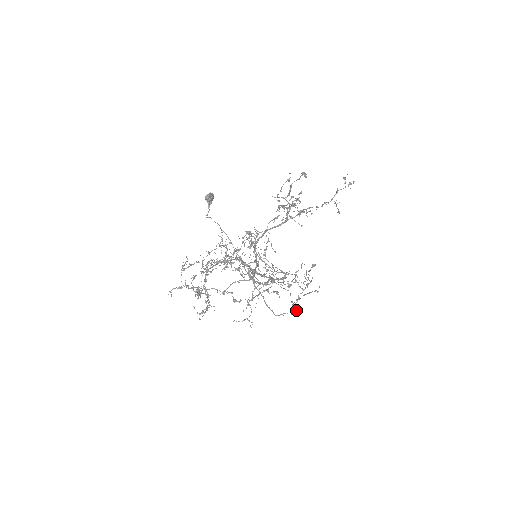
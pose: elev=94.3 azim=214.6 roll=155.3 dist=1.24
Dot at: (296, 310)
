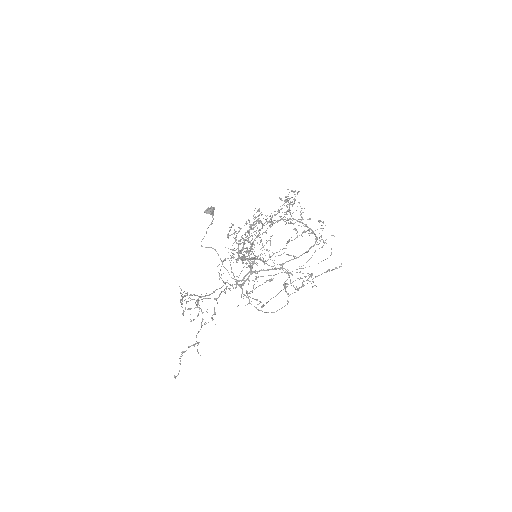
Dot at: occluded
